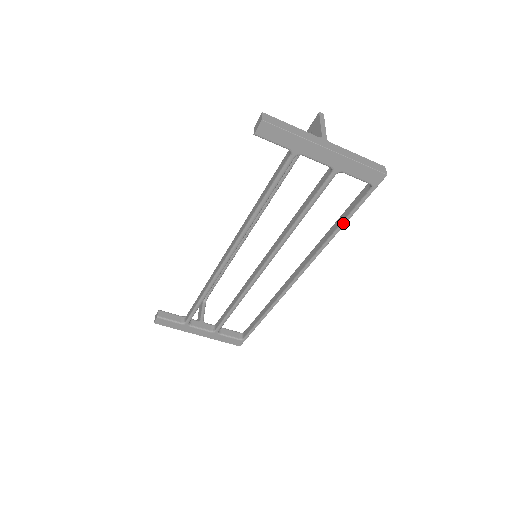
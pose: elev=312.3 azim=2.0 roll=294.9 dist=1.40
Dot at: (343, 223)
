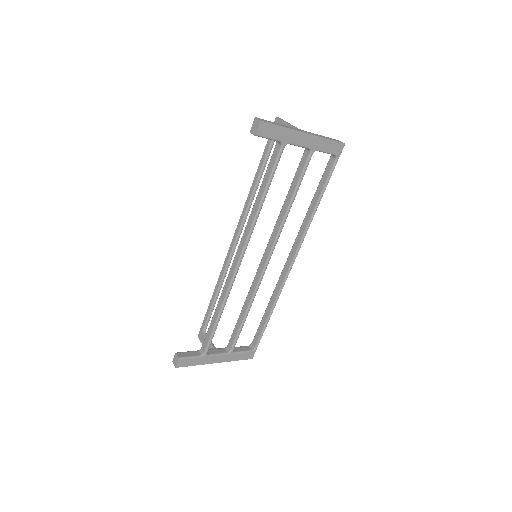
Dot at: (321, 196)
